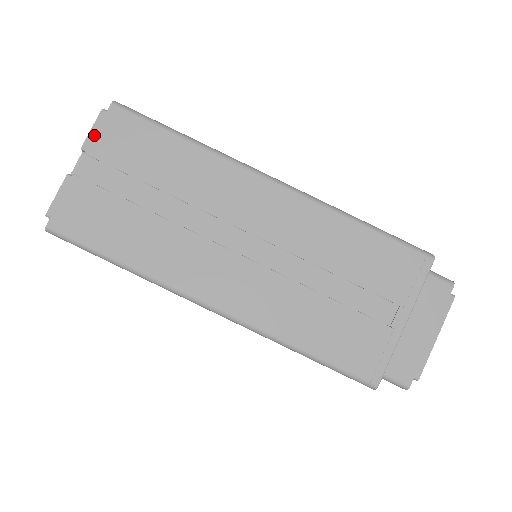
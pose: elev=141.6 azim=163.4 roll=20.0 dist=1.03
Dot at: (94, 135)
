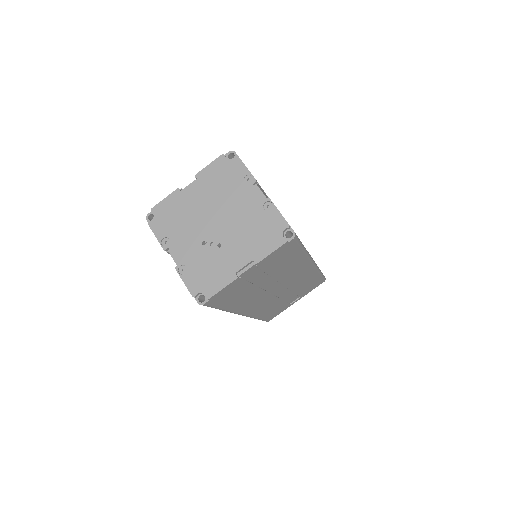
Dot at: (270, 256)
